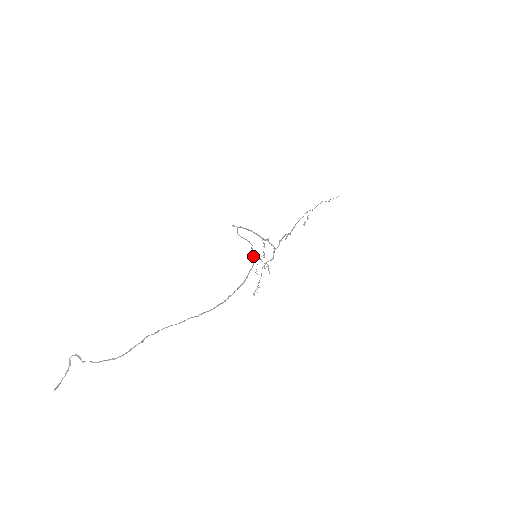
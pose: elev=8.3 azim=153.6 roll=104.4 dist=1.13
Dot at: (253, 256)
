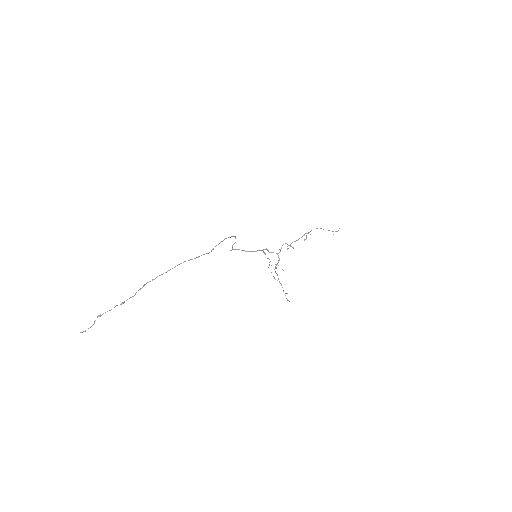
Dot at: (234, 236)
